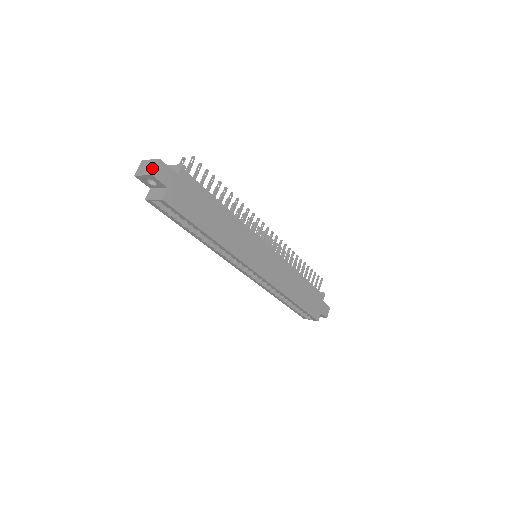
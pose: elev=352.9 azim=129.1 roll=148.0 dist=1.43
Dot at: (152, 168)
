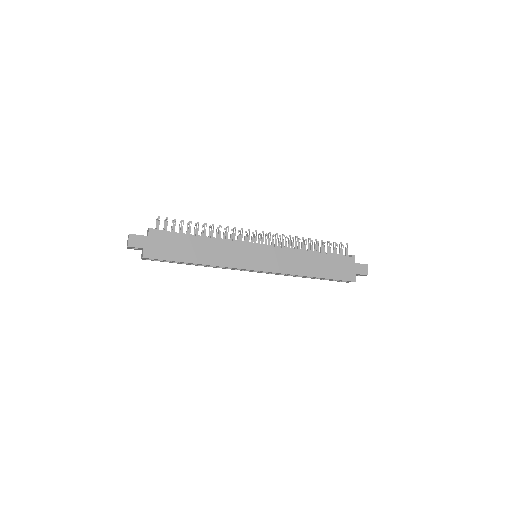
Dot at: (128, 241)
